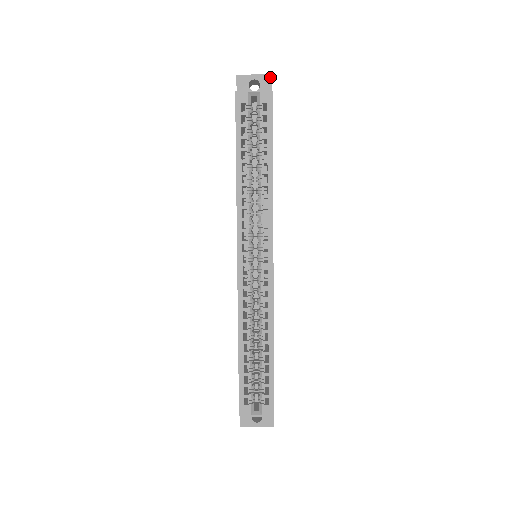
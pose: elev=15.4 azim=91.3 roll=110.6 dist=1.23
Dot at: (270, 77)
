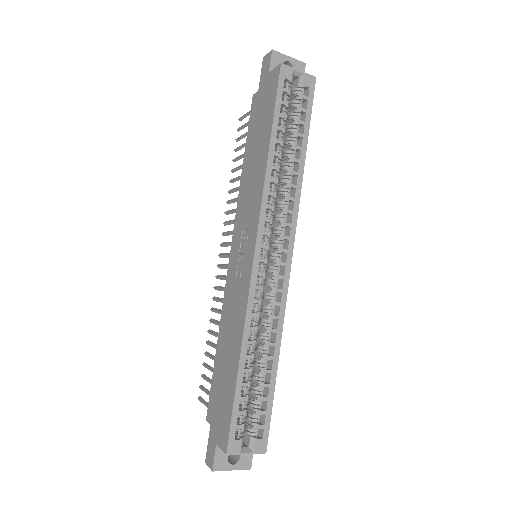
Dot at: (304, 65)
